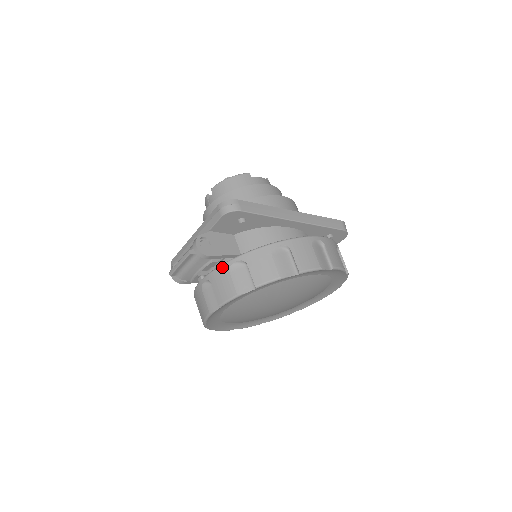
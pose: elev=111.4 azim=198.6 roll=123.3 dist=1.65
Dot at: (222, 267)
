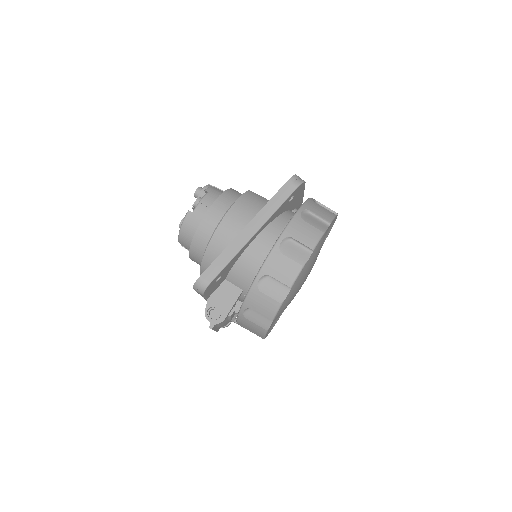
Dot at: (239, 318)
